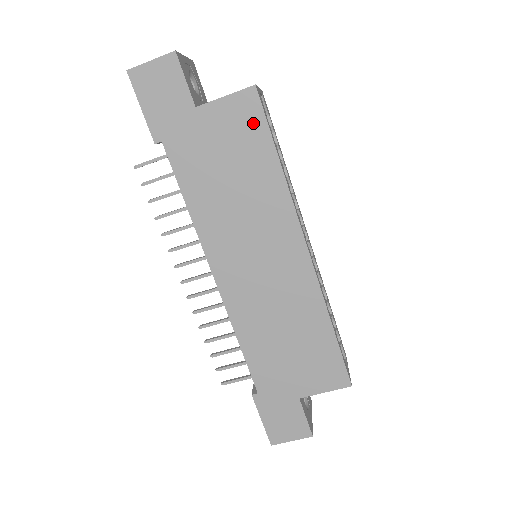
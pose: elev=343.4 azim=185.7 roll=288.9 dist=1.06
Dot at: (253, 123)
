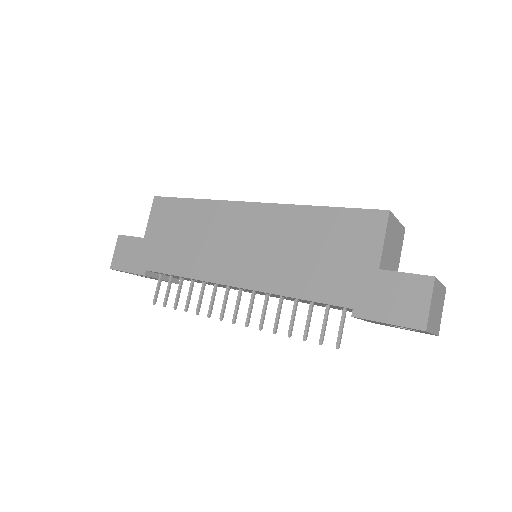
Dot at: (169, 207)
